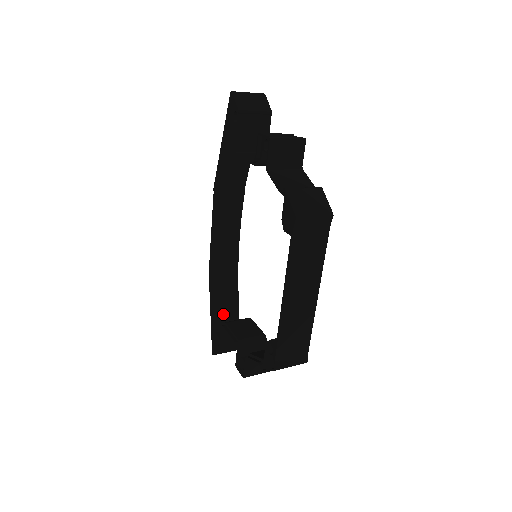
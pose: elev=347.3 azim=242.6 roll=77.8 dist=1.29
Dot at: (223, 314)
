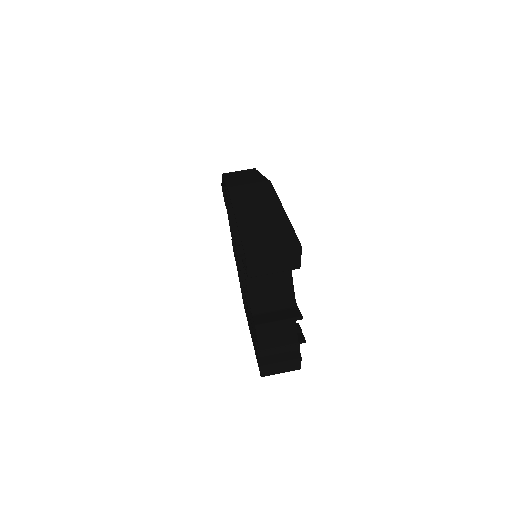
Dot at: occluded
